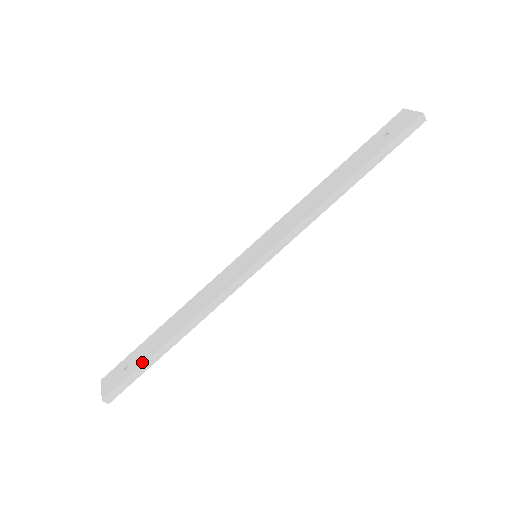
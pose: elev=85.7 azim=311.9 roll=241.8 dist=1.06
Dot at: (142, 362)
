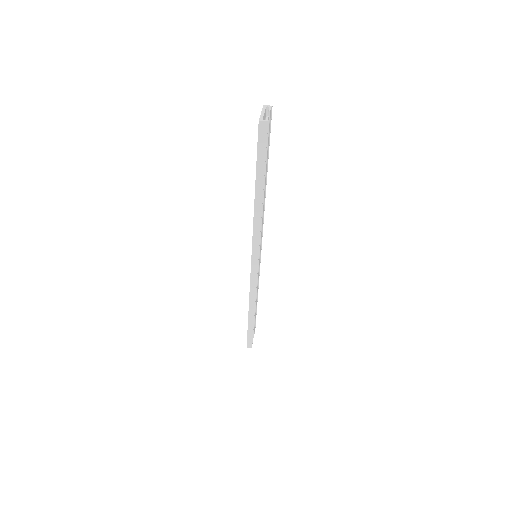
Dot at: occluded
